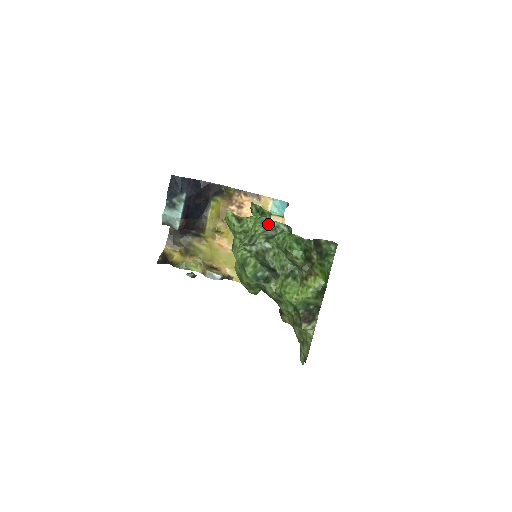
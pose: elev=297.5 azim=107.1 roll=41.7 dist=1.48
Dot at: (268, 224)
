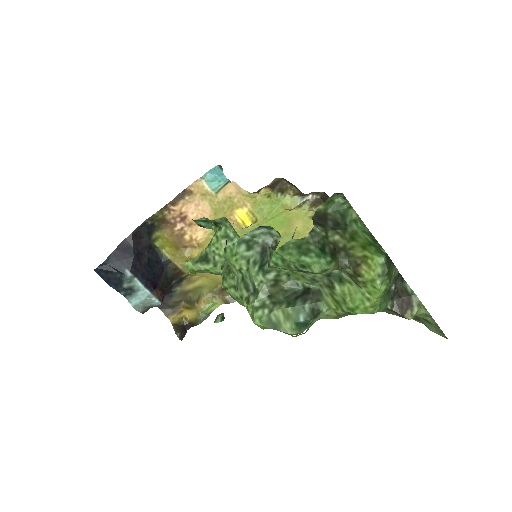
Dot at: (241, 247)
